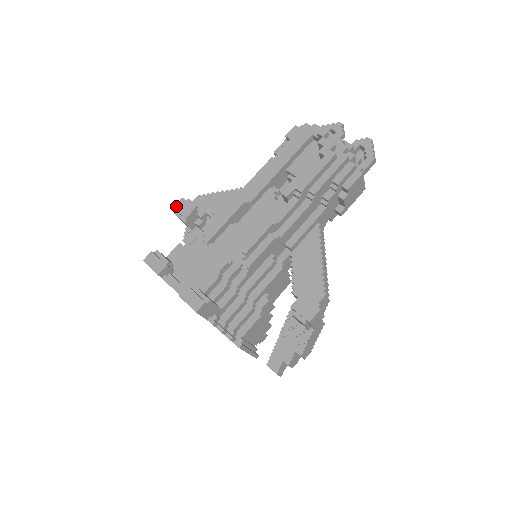
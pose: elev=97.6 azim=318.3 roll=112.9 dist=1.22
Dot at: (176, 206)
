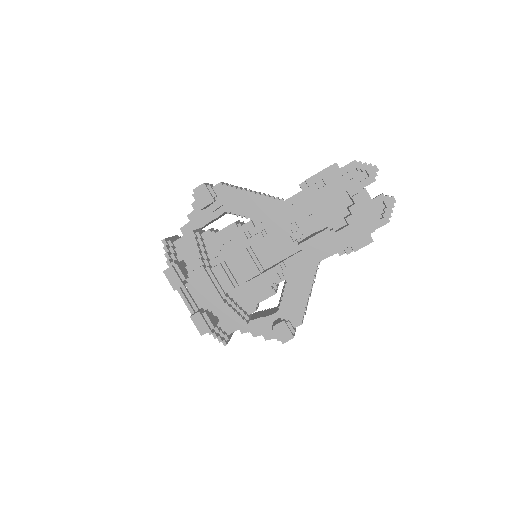
Dot at: (196, 190)
